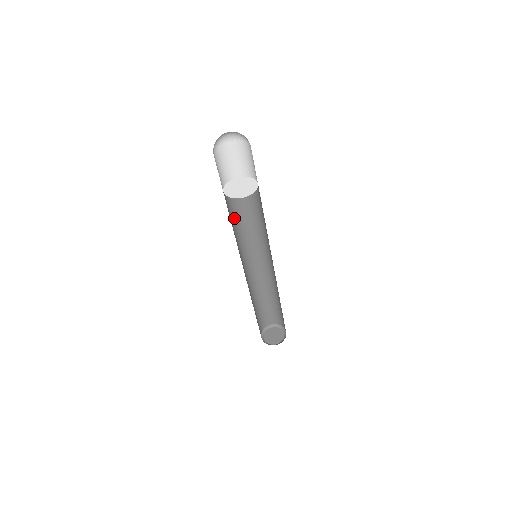
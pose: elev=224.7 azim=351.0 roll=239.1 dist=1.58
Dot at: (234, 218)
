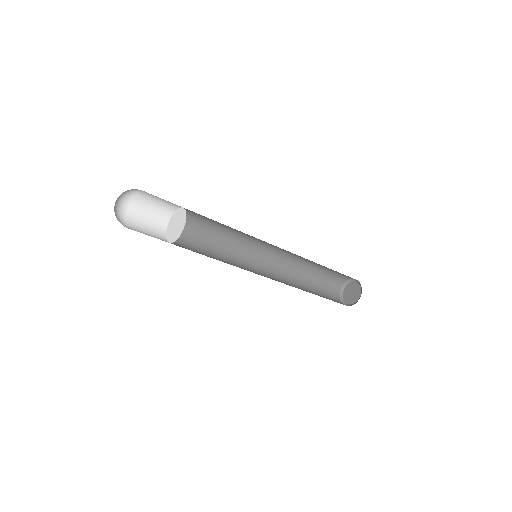
Dot at: (207, 238)
